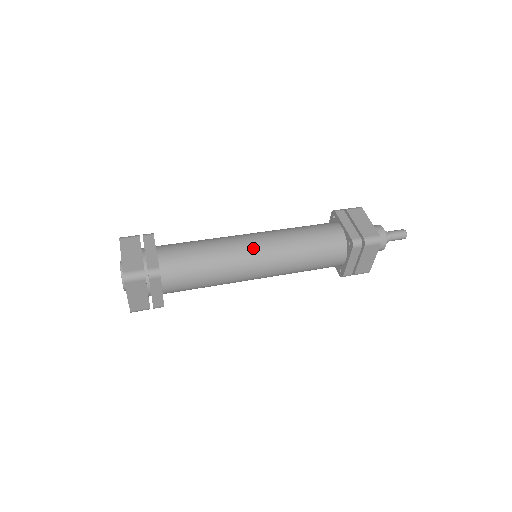
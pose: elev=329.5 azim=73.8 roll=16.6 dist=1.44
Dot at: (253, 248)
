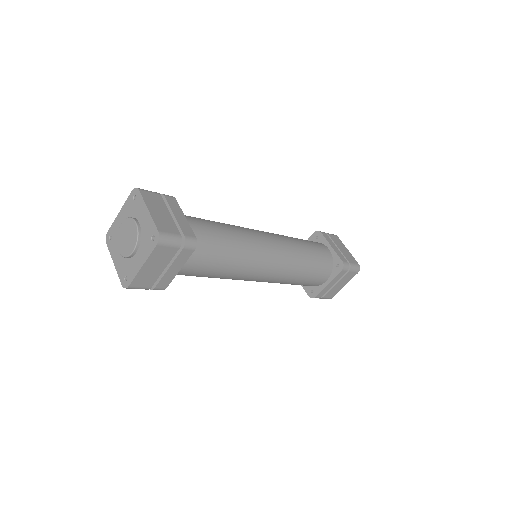
Dot at: (269, 245)
